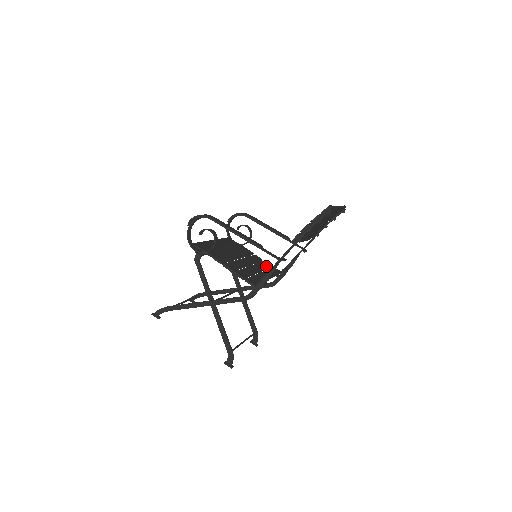
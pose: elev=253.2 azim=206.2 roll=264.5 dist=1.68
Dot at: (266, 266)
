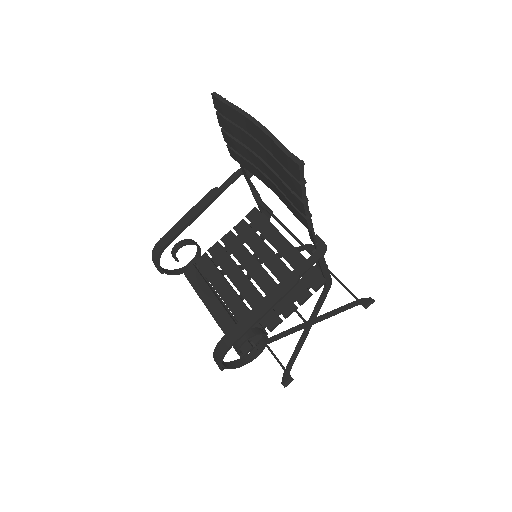
Dot at: (250, 232)
